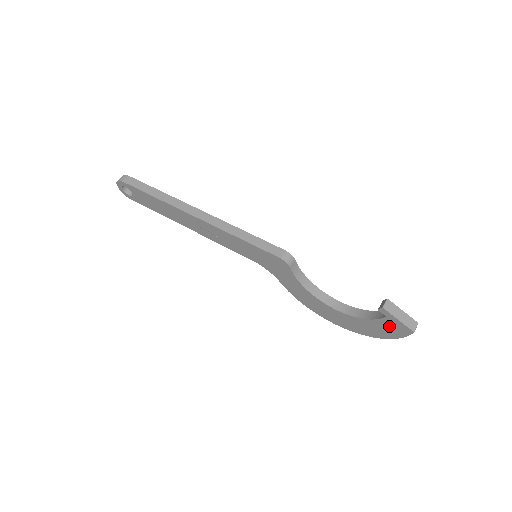
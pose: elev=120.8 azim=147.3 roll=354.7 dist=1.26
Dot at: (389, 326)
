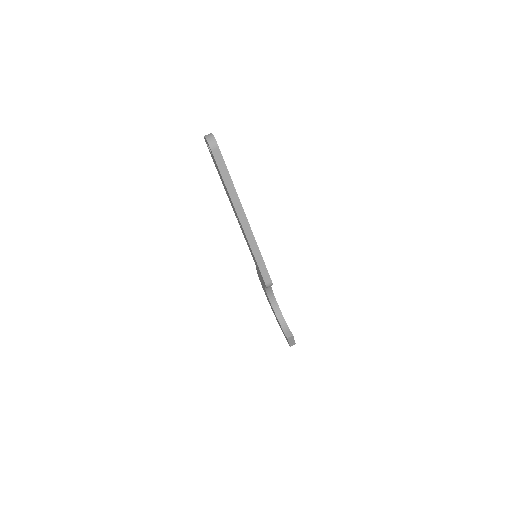
Dot at: occluded
